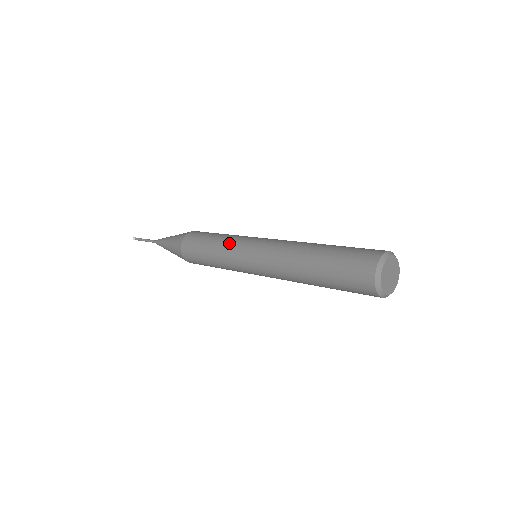
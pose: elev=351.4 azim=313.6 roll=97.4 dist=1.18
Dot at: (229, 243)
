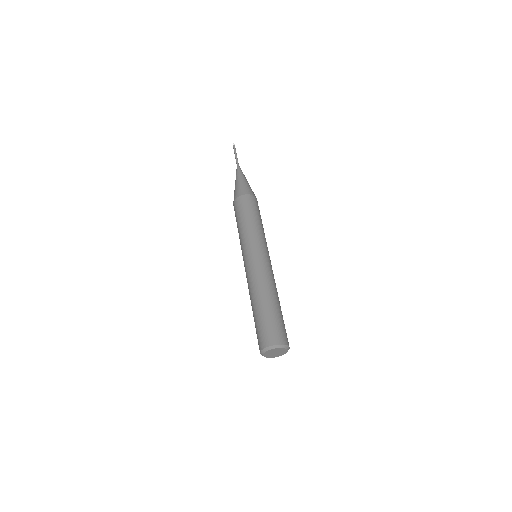
Dot at: (253, 235)
